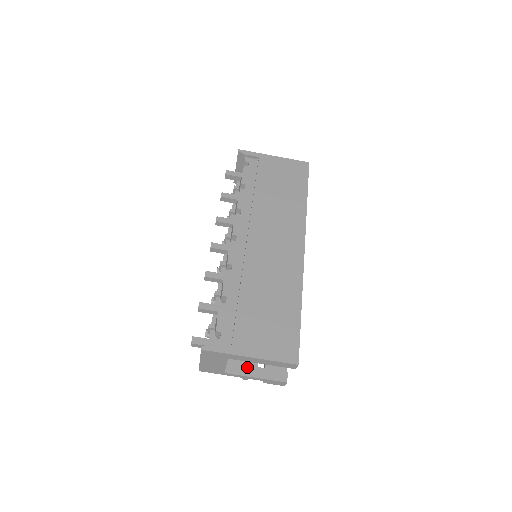
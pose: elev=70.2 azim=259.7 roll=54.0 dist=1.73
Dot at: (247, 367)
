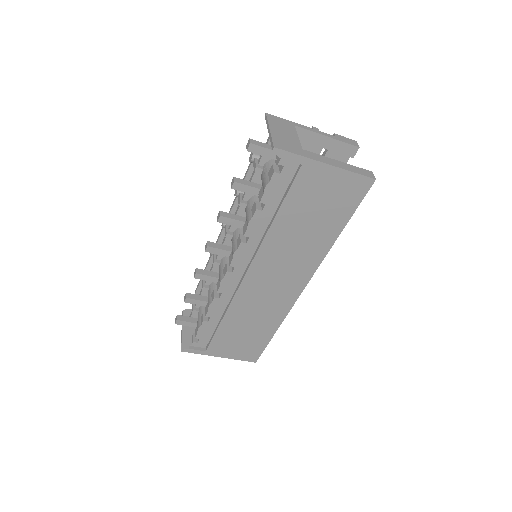
Dot at: occluded
